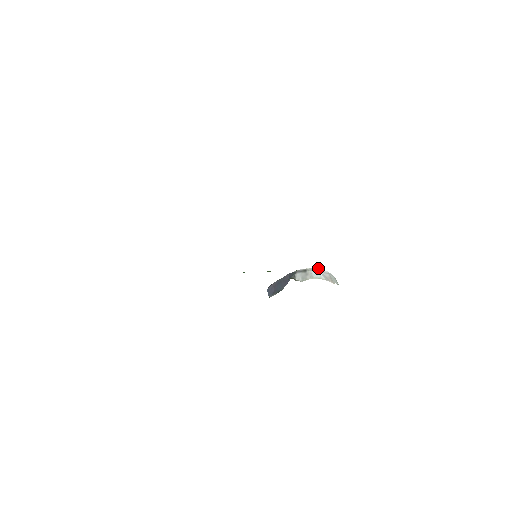
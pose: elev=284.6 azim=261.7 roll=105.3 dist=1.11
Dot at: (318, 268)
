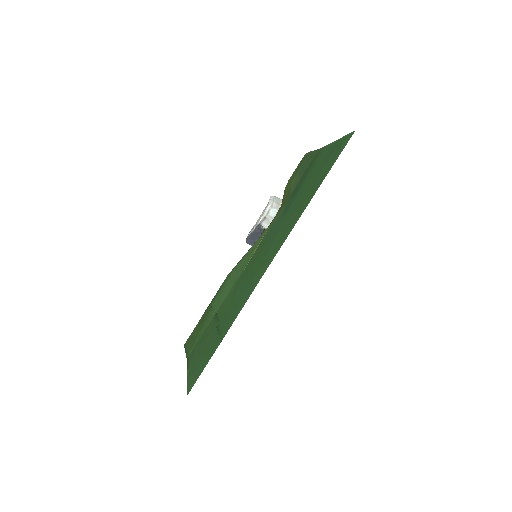
Dot at: (267, 207)
